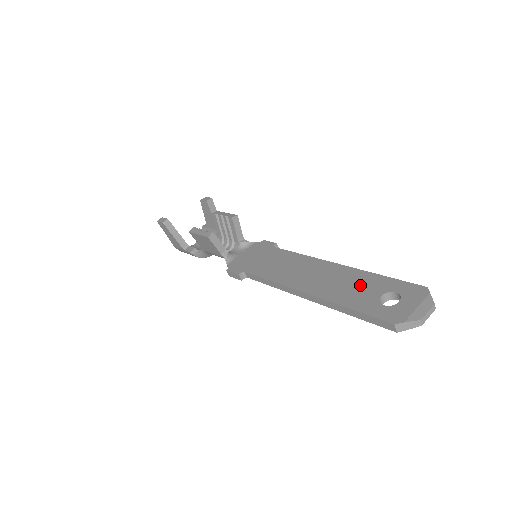
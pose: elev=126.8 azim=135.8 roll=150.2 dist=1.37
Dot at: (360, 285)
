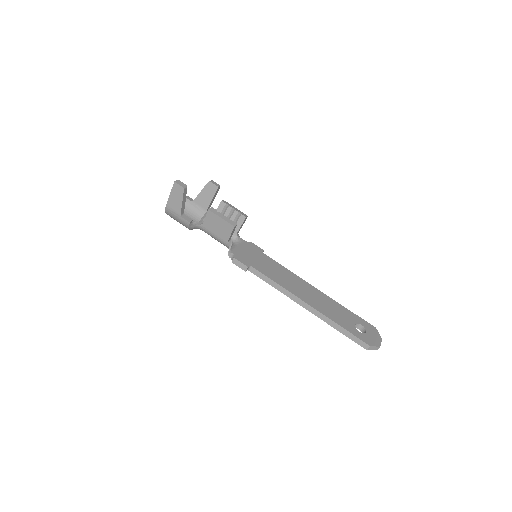
Dot at: (340, 312)
